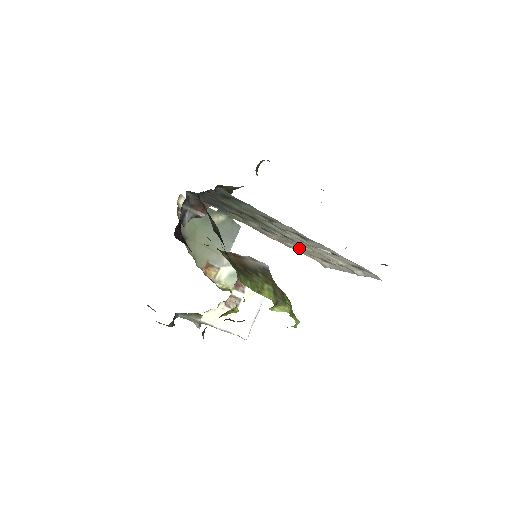
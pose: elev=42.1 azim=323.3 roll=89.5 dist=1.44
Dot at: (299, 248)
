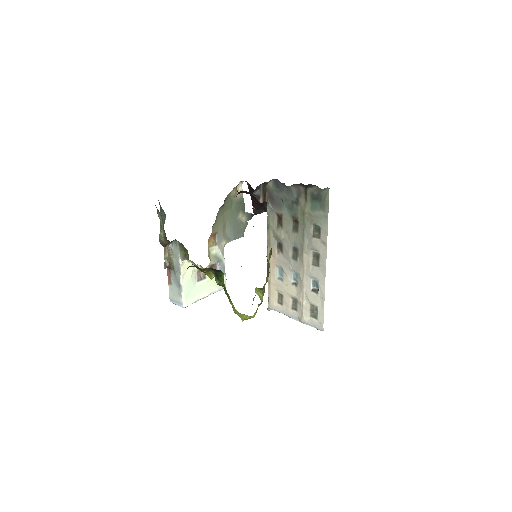
Dot at: (277, 277)
